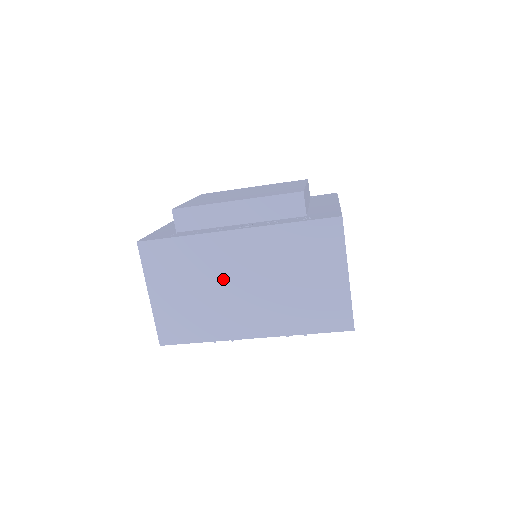
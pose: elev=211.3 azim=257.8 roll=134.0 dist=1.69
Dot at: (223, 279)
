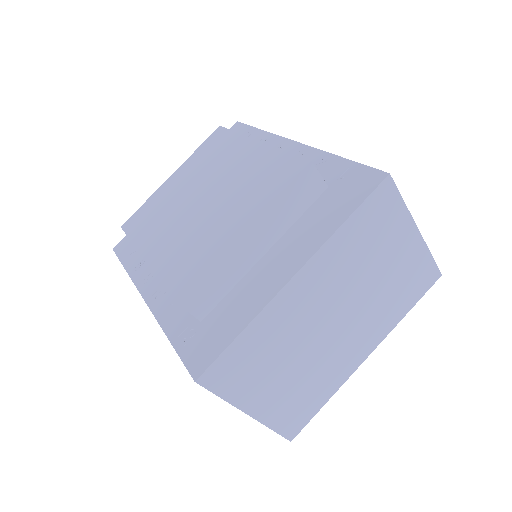
Dot at: occluded
